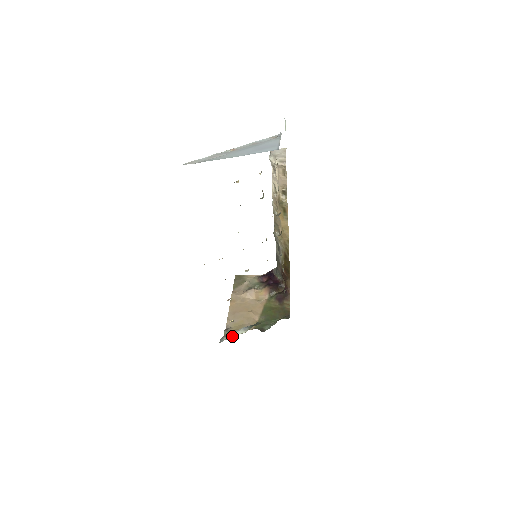
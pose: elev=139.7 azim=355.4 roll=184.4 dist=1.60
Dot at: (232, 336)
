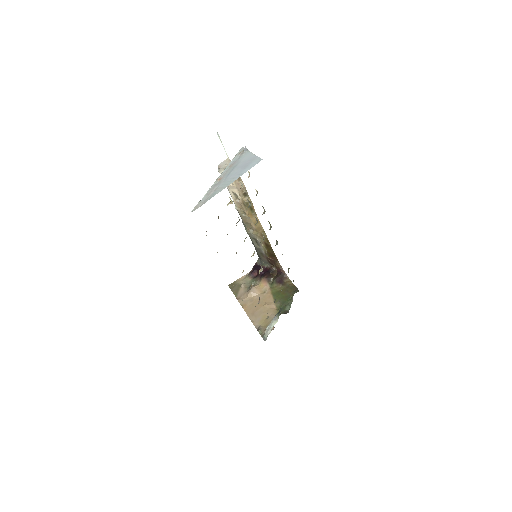
Dot at: (270, 330)
